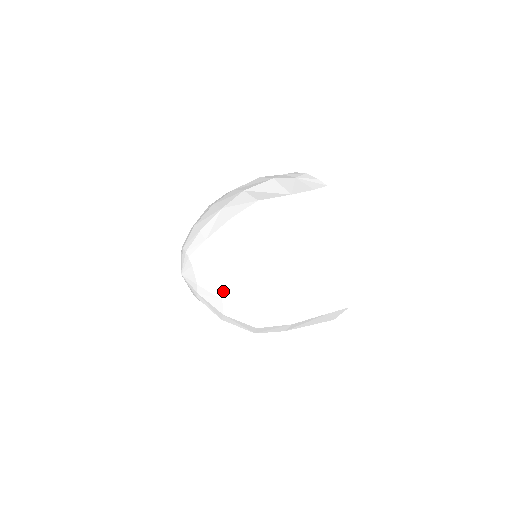
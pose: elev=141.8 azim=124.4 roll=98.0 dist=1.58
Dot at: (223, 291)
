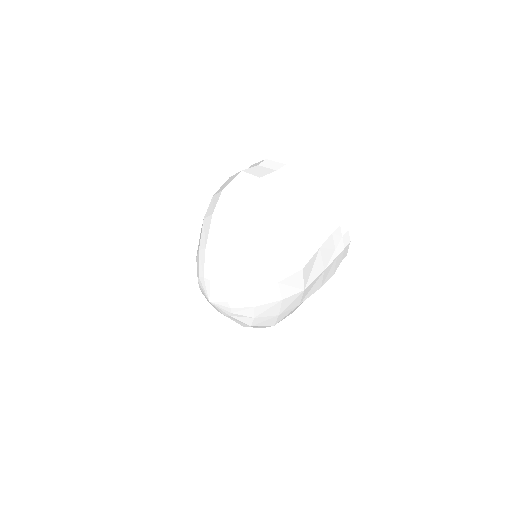
Dot at: (254, 323)
